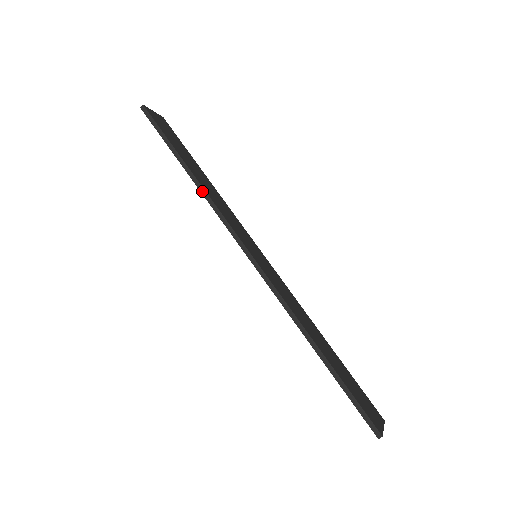
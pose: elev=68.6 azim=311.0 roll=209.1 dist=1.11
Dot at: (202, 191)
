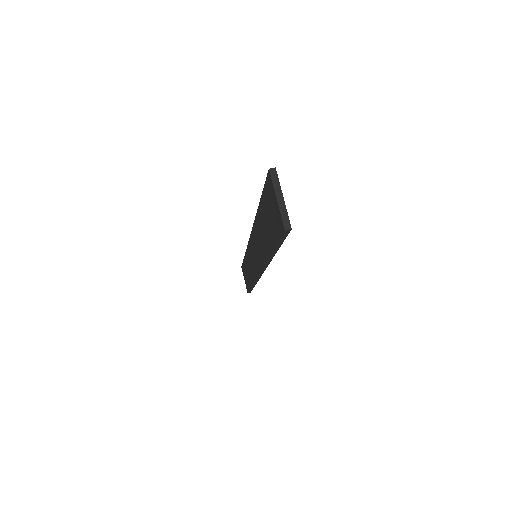
Dot at: occluded
